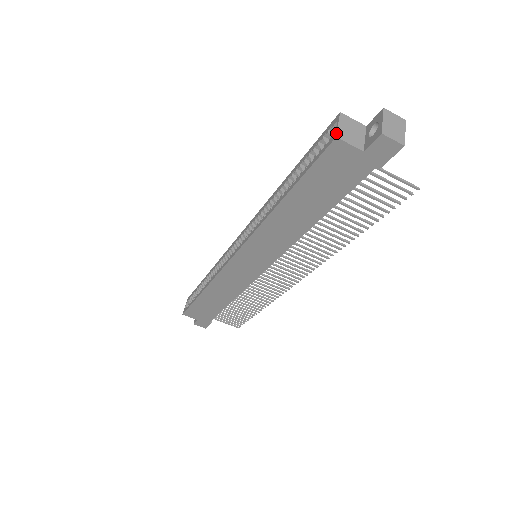
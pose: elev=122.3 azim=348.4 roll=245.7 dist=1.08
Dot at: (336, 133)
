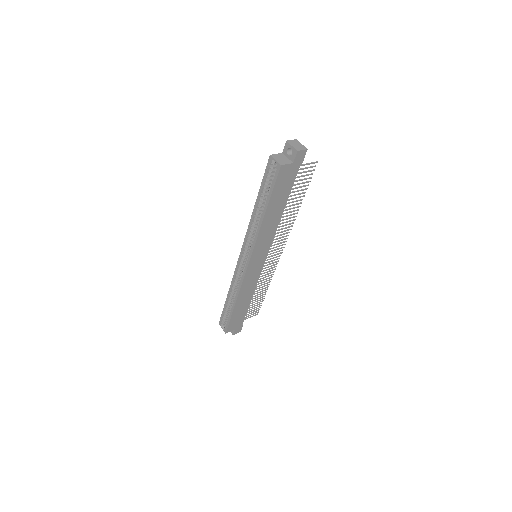
Dot at: (279, 164)
